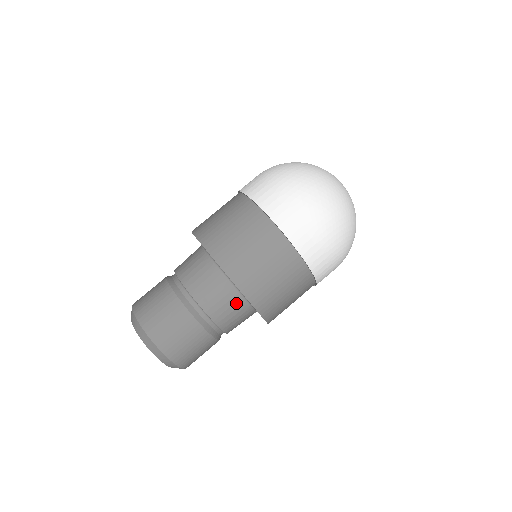
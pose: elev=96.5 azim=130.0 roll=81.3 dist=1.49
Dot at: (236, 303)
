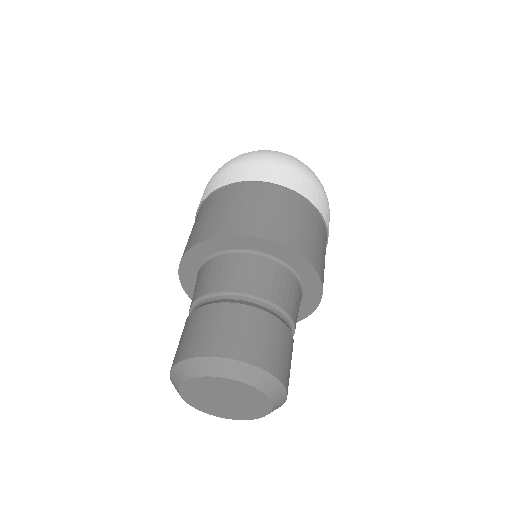
Dot at: (239, 261)
